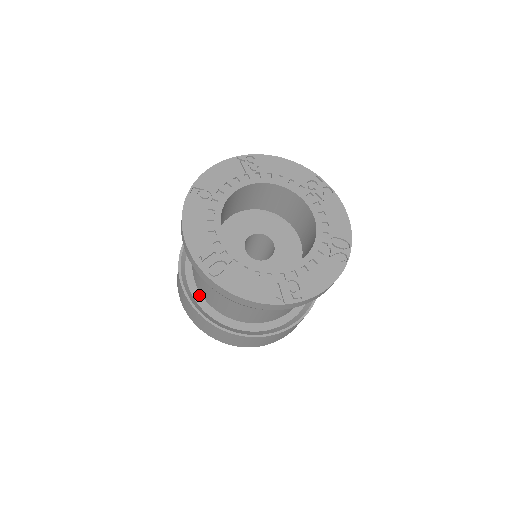
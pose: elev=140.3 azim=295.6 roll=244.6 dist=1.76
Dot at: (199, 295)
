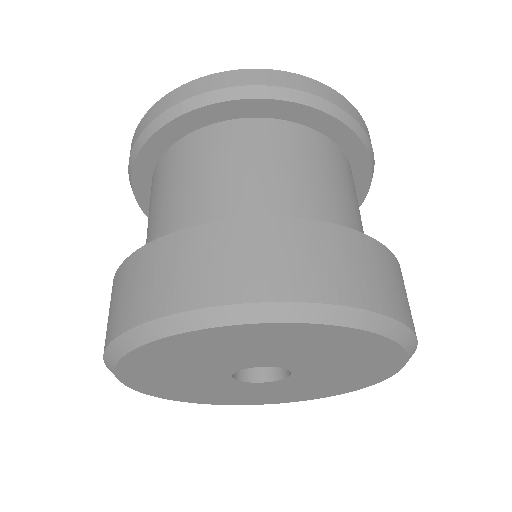
Dot at: occluded
